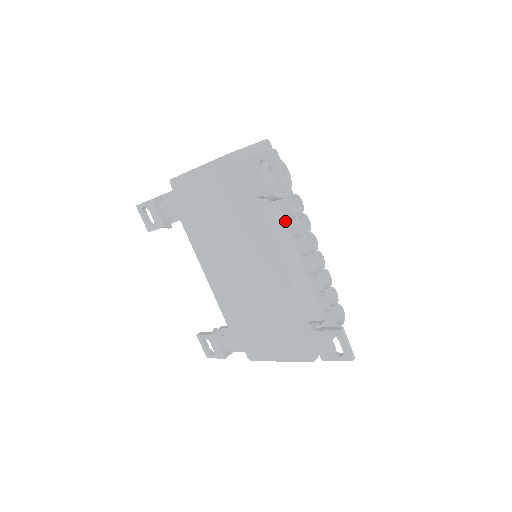
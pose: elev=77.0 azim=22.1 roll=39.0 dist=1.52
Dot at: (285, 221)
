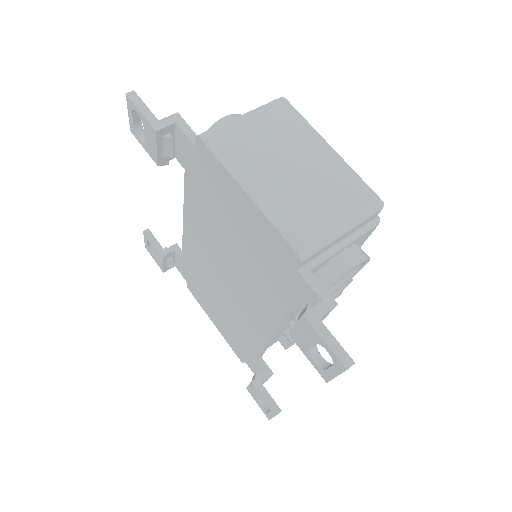
Dot at: occluded
